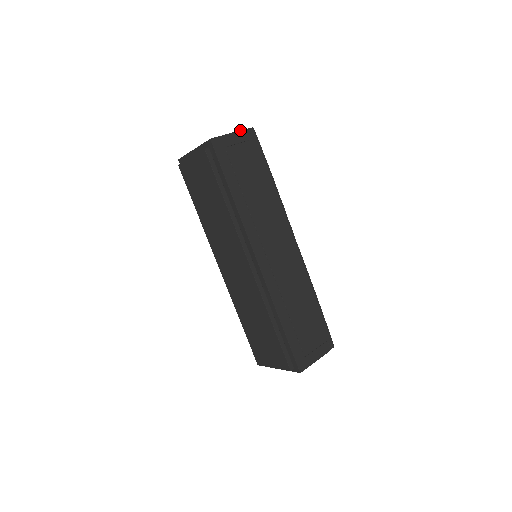
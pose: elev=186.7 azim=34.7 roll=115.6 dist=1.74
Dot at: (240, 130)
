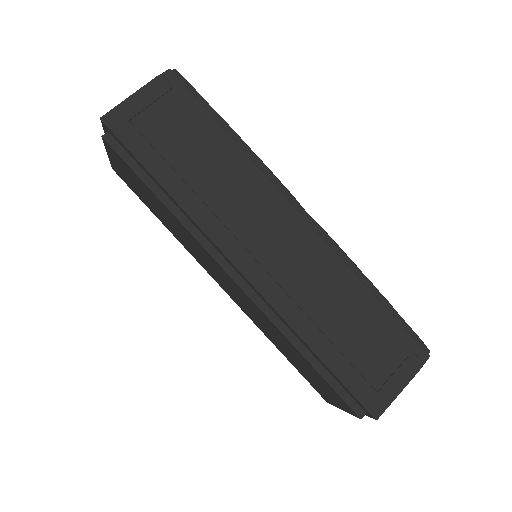
Dot at: (147, 83)
